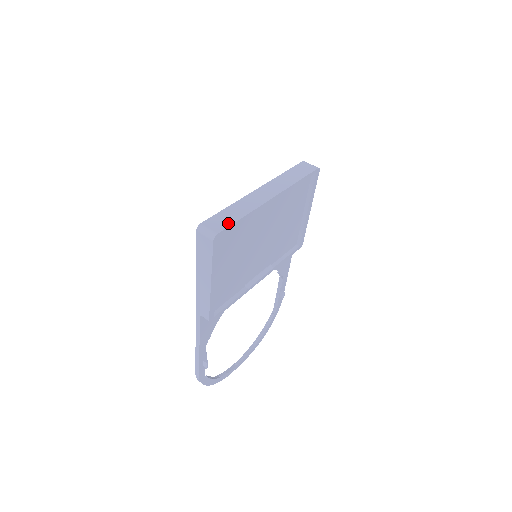
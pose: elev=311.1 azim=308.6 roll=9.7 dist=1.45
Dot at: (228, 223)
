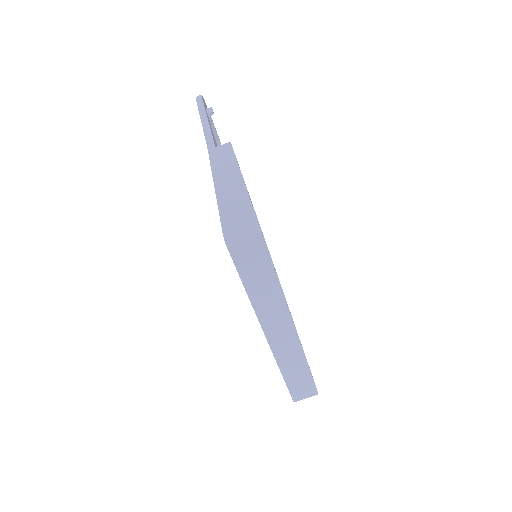
Dot at: (310, 383)
